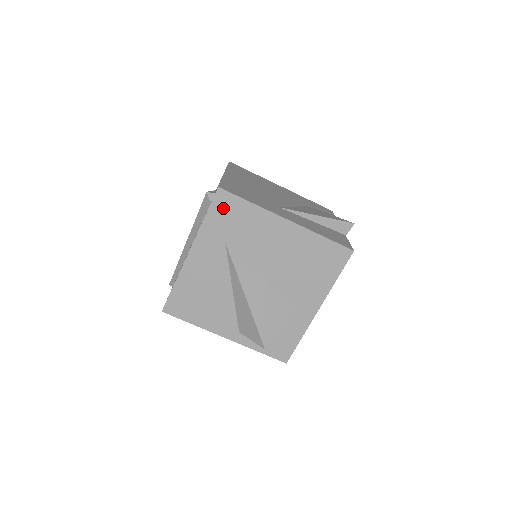
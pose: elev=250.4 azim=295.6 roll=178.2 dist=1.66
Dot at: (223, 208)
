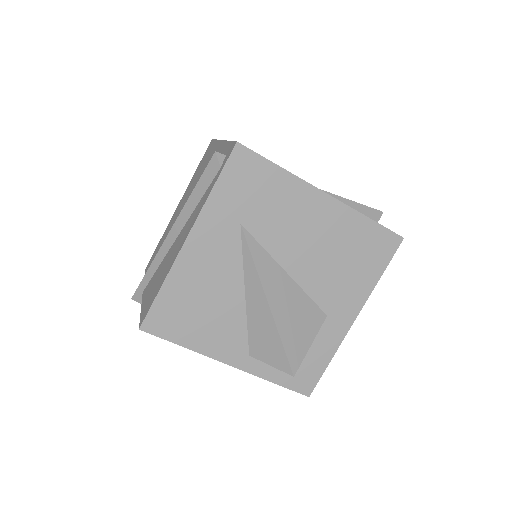
Dot at: (241, 173)
